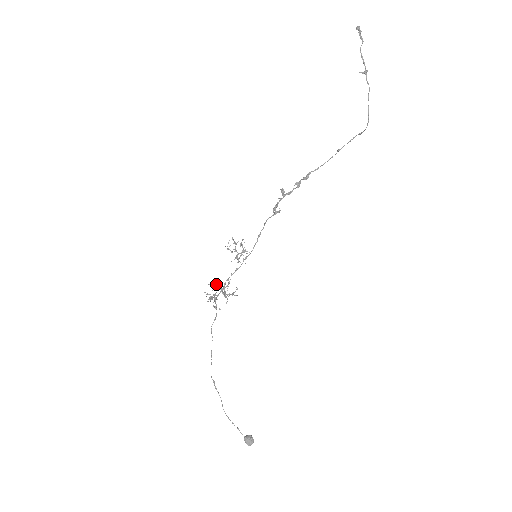
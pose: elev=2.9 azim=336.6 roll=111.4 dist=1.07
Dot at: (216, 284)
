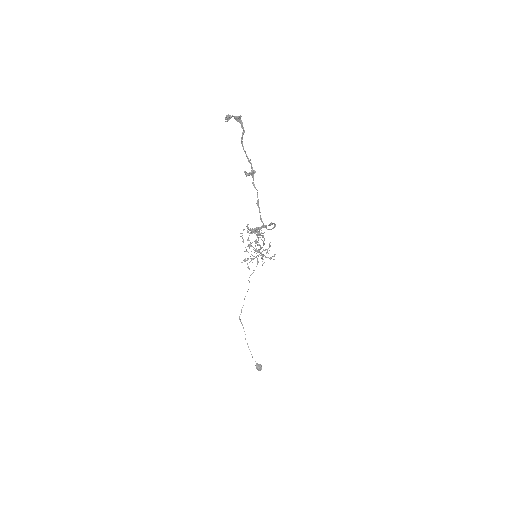
Dot at: occluded
